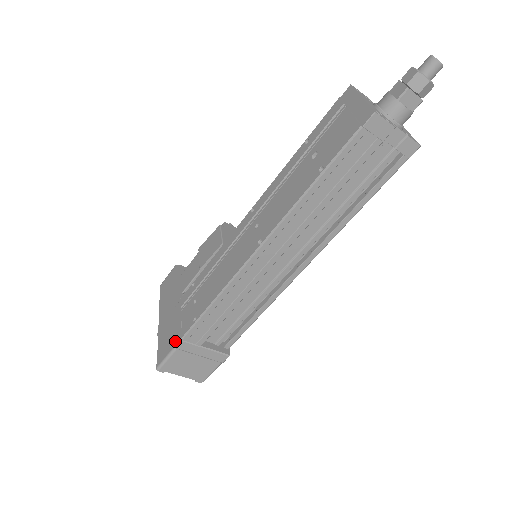
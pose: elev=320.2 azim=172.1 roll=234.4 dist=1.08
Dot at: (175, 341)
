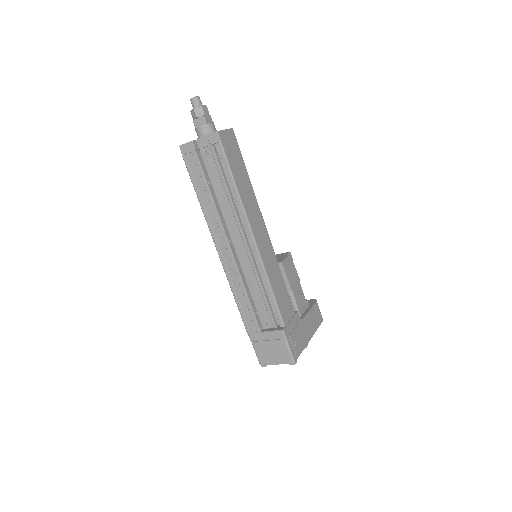
Dot at: occluded
